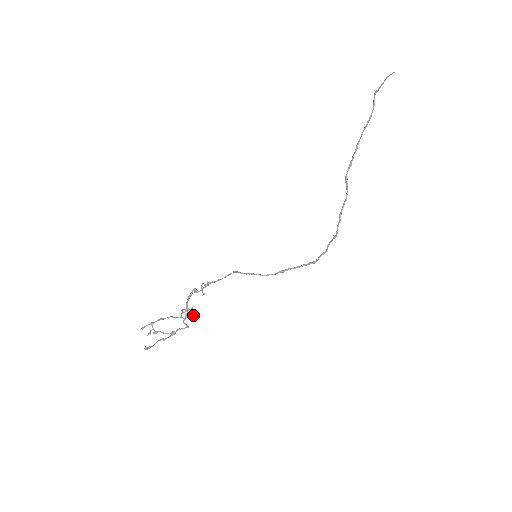
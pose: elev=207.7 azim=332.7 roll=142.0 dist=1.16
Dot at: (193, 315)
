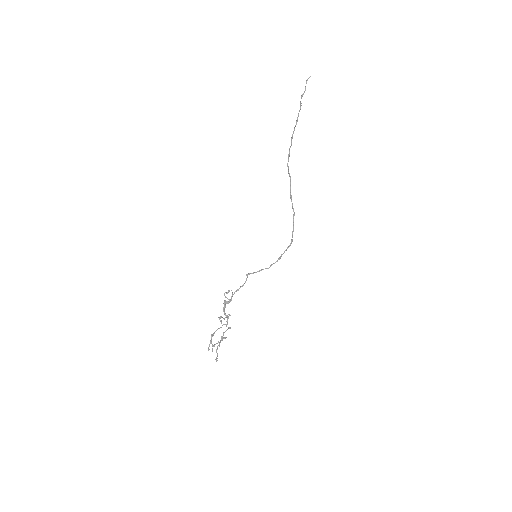
Dot at: occluded
